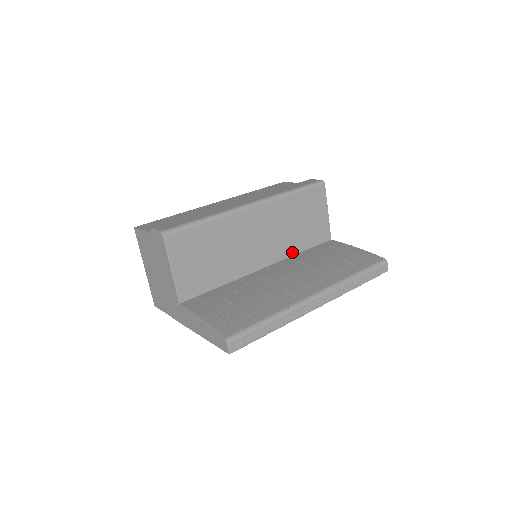
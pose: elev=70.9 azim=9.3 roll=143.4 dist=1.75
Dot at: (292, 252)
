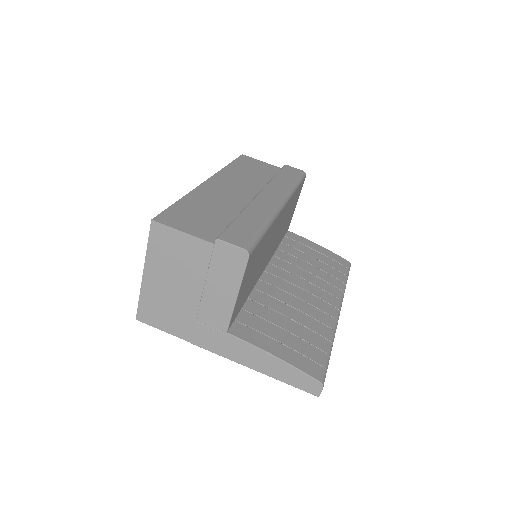
Dot at: occluded
